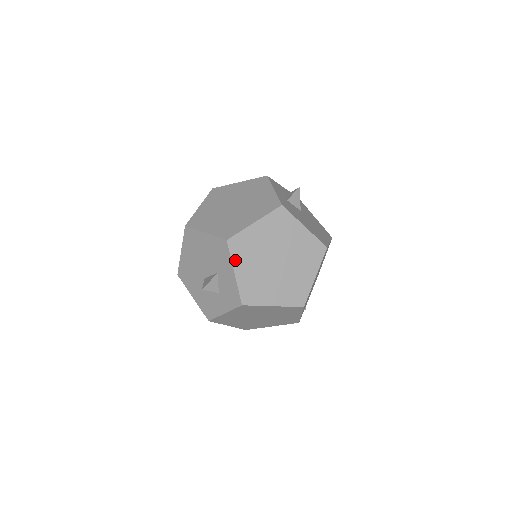
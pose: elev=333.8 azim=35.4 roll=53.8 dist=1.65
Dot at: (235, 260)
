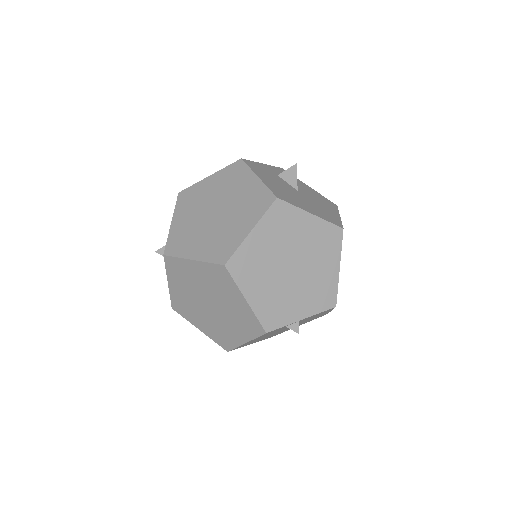
Dot at: (177, 210)
